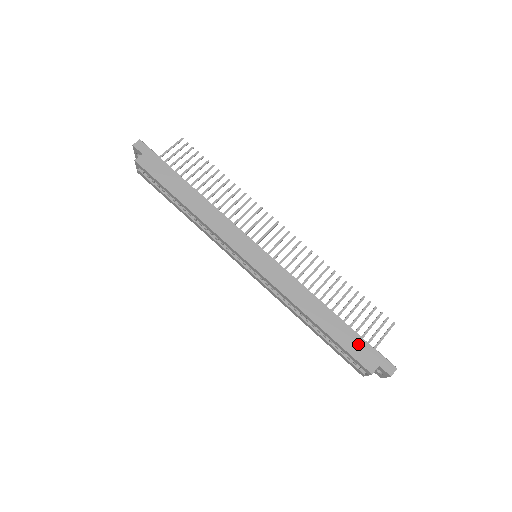
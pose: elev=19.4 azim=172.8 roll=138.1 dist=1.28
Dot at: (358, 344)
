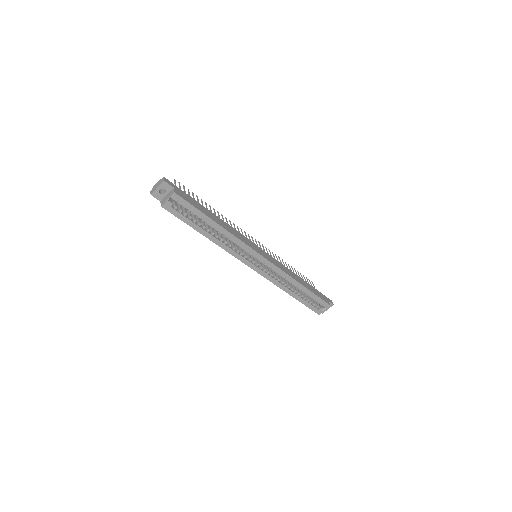
Dot at: (318, 292)
